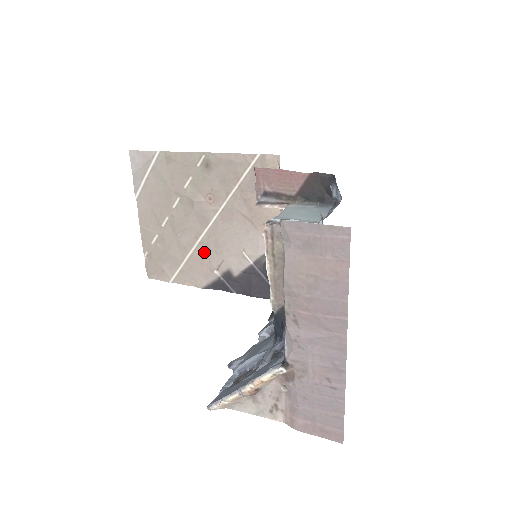
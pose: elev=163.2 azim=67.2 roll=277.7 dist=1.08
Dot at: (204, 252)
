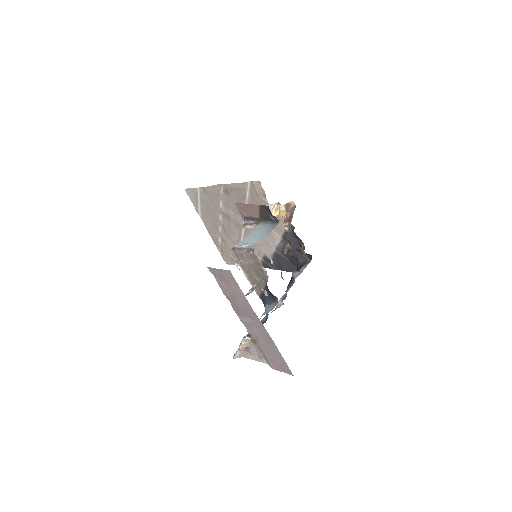
Dot at: occluded
